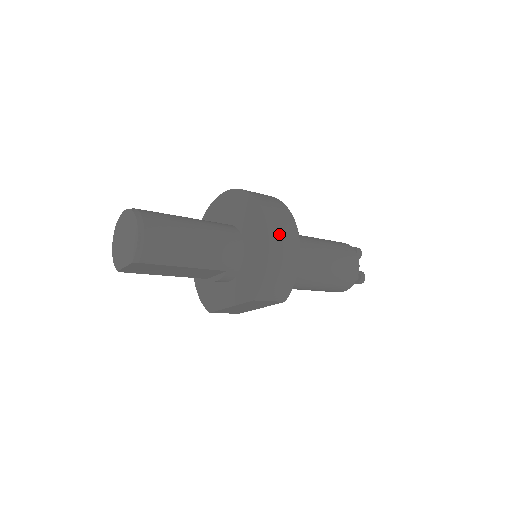
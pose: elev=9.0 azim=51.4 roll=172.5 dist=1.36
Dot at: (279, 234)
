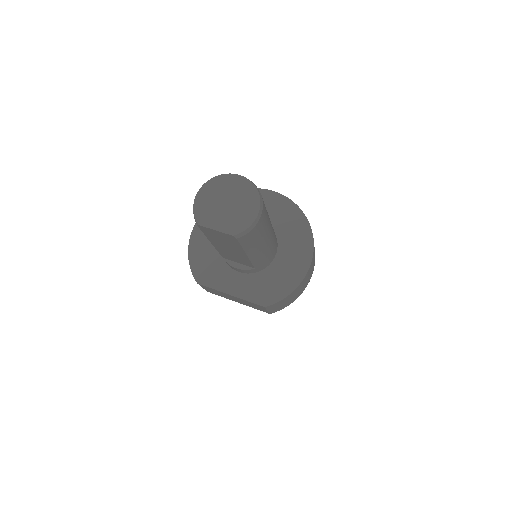
Dot at: occluded
